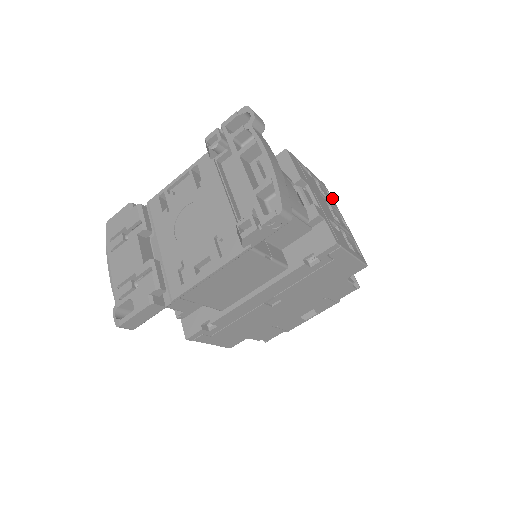
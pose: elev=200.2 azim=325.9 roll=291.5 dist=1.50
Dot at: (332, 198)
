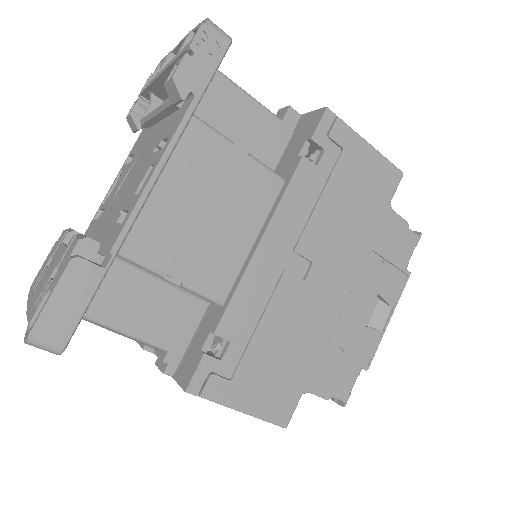
Dot at: occluded
